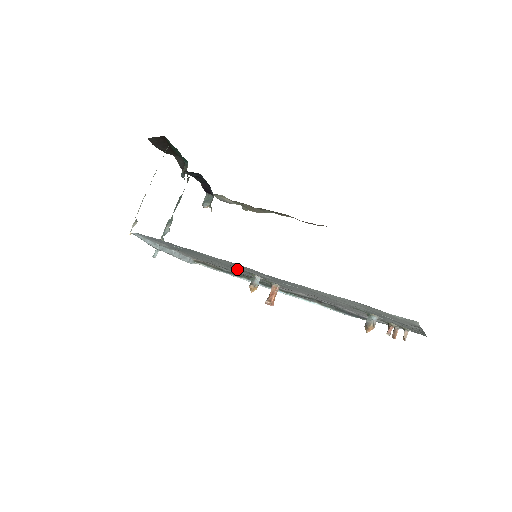
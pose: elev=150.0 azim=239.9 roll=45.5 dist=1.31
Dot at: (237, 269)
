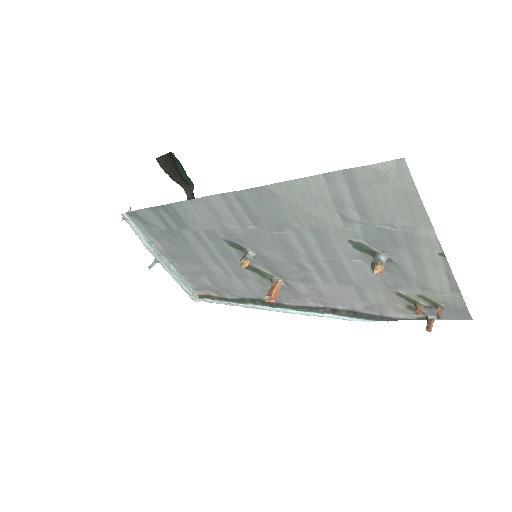
Dot at: (231, 256)
